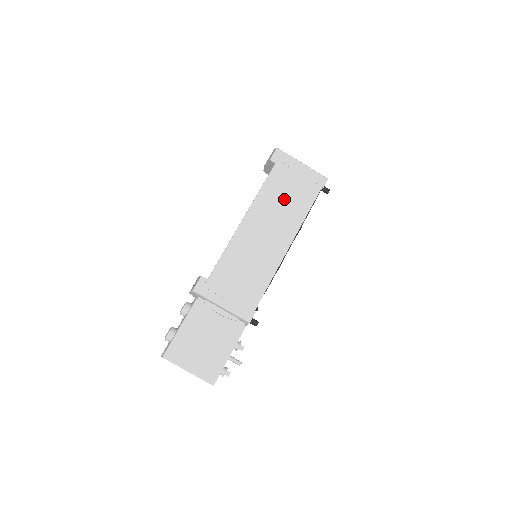
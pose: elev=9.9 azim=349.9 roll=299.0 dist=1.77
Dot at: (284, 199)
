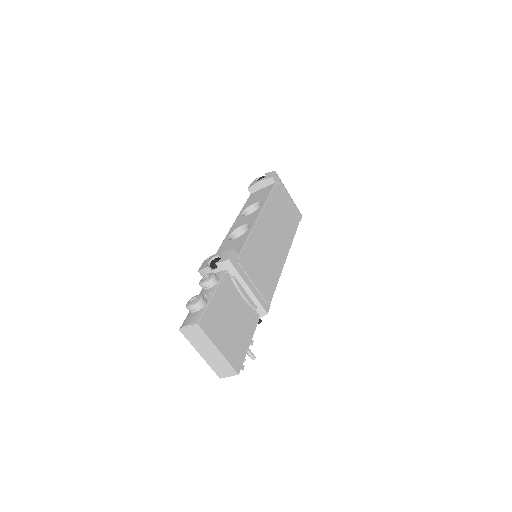
Dot at: (282, 214)
